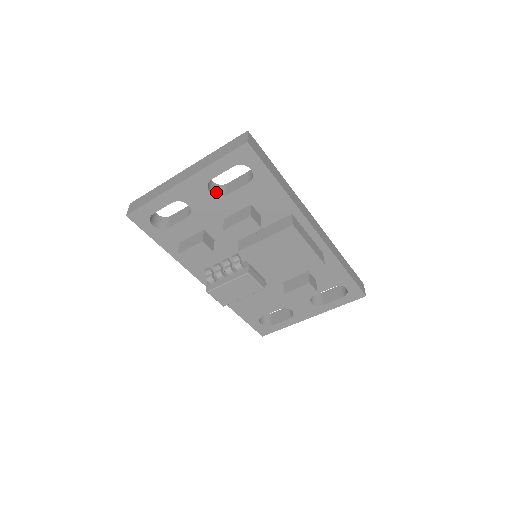
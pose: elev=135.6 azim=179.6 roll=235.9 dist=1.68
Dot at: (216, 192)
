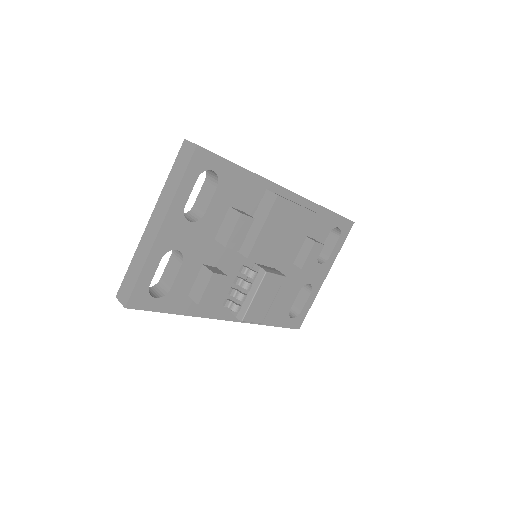
Dot at: (192, 219)
